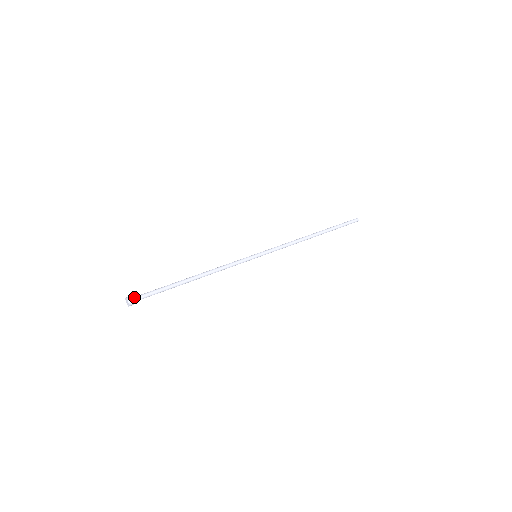
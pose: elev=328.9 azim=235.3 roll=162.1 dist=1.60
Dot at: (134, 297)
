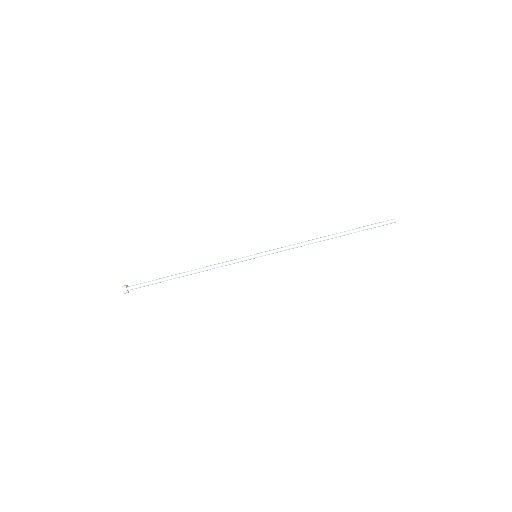
Dot at: (130, 289)
